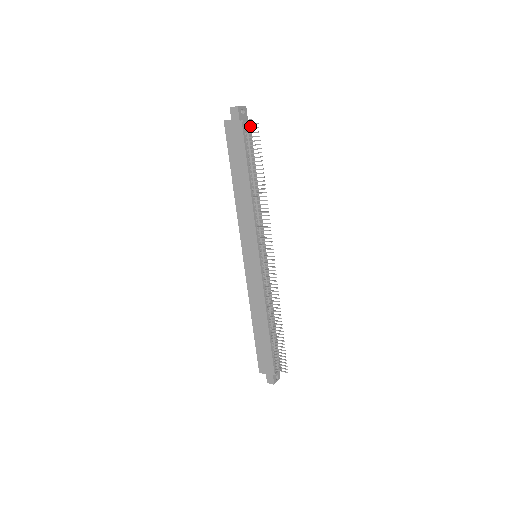
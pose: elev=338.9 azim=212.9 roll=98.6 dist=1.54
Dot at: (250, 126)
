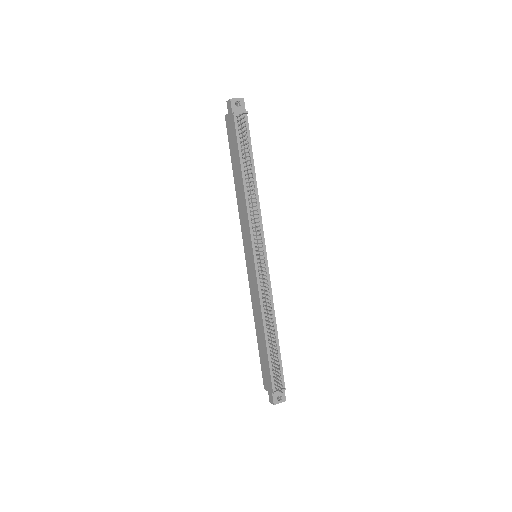
Dot at: (247, 118)
